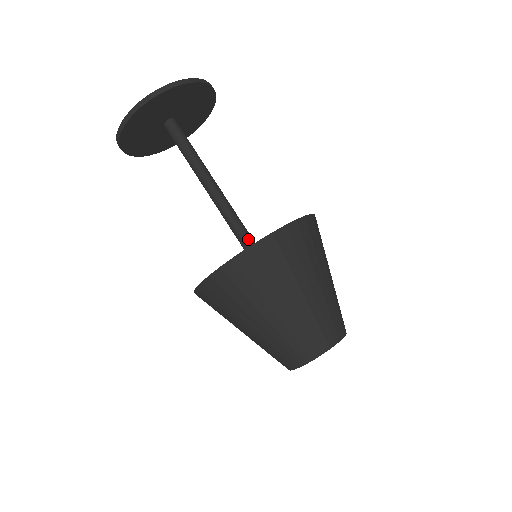
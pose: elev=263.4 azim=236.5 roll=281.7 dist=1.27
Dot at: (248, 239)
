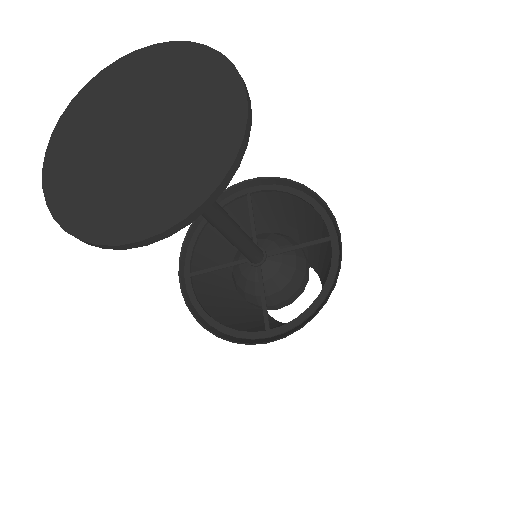
Dot at: (253, 254)
